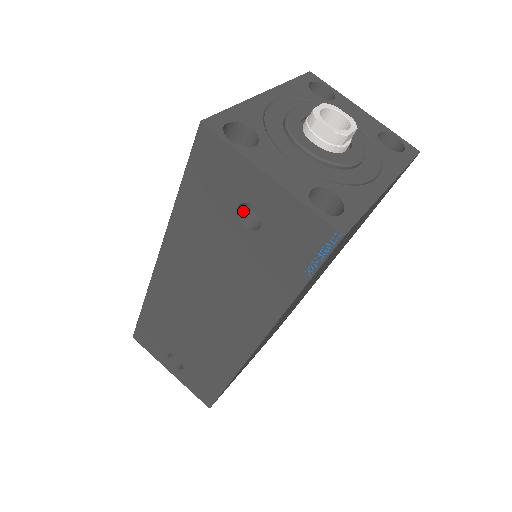
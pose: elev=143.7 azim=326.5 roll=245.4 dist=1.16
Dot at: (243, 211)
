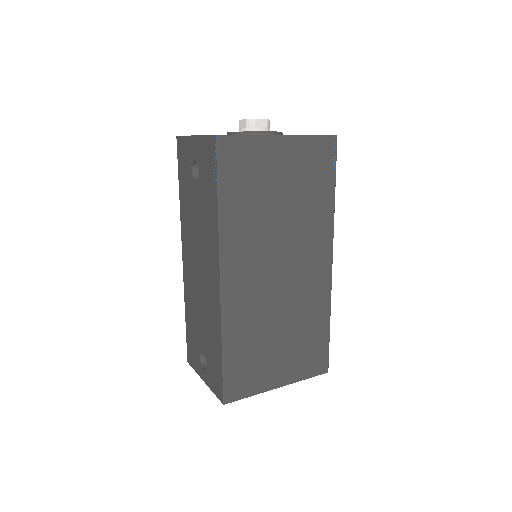
Dot at: occluded
